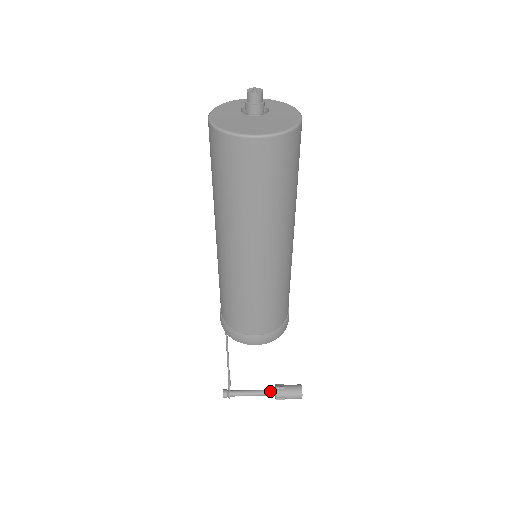
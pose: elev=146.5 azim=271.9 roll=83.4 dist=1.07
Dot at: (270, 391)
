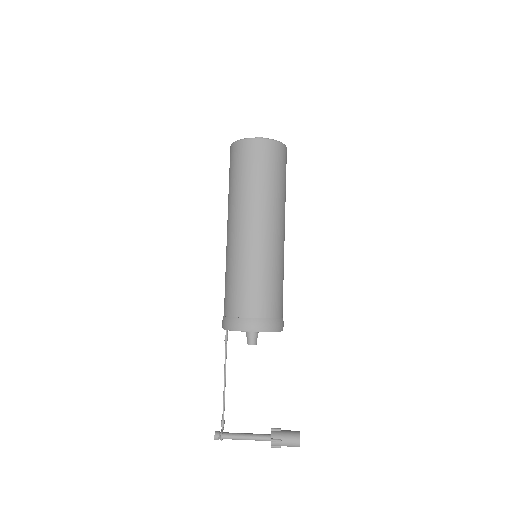
Dot at: (265, 434)
